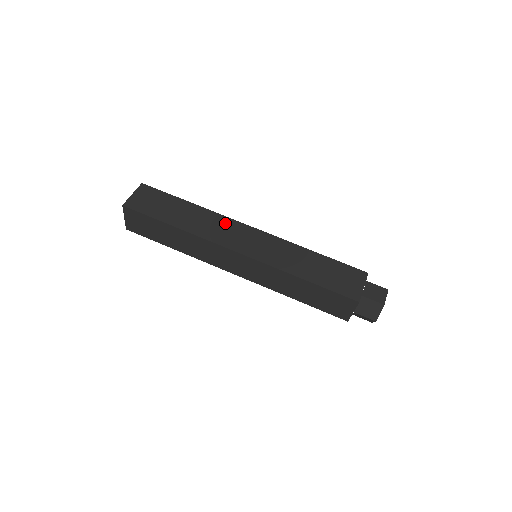
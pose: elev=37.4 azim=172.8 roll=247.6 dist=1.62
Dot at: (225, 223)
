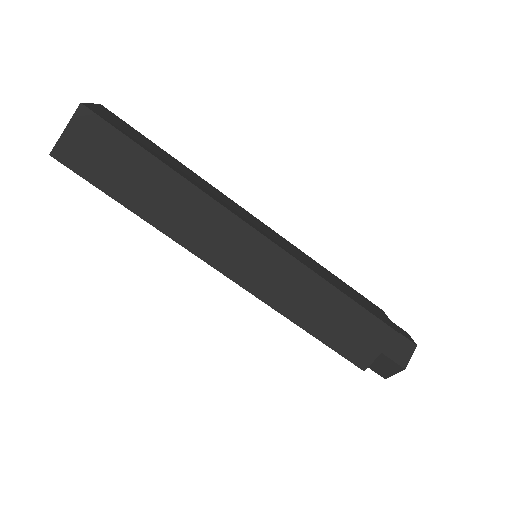
Dot at: (225, 197)
